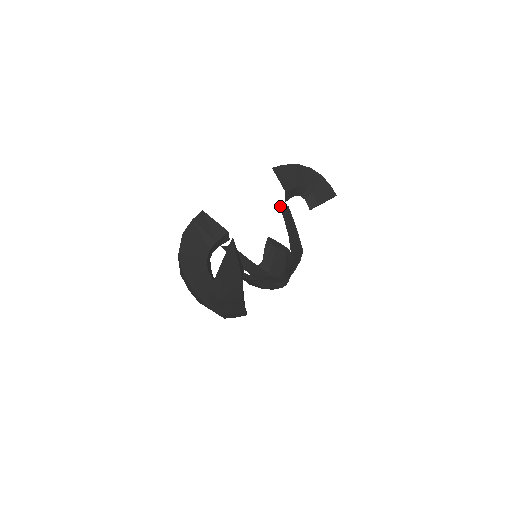
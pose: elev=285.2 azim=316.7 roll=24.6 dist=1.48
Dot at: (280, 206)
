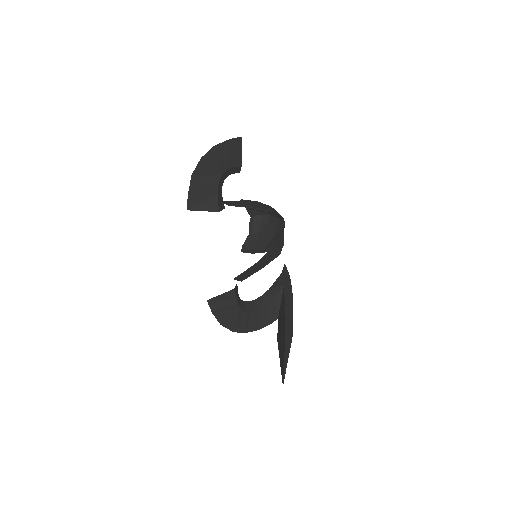
Dot at: occluded
